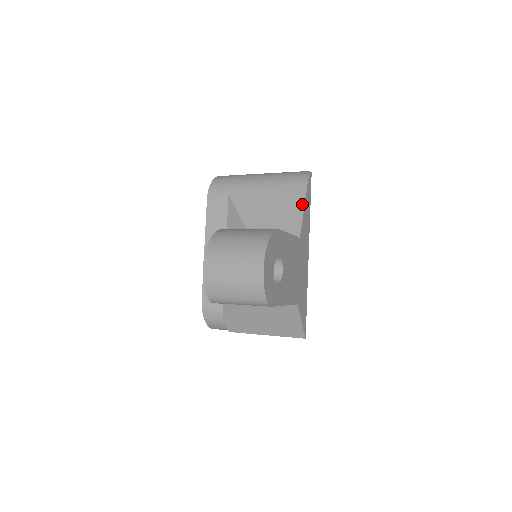
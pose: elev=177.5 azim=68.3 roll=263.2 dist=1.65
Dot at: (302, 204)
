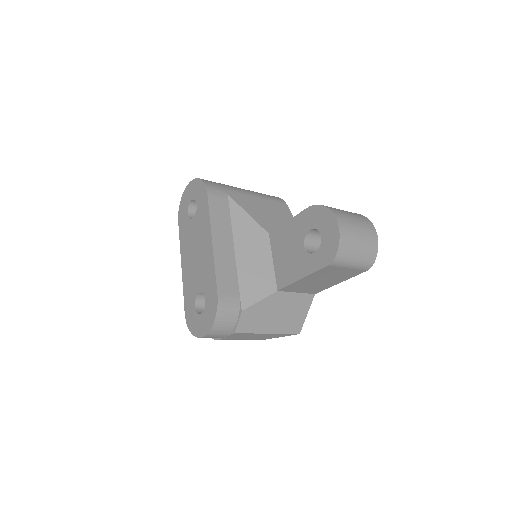
Dot at: (292, 216)
